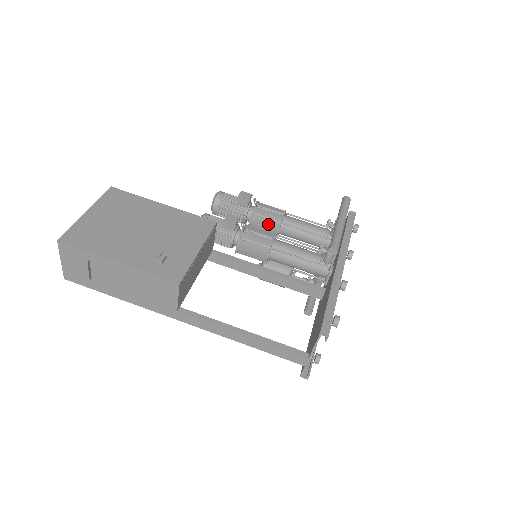
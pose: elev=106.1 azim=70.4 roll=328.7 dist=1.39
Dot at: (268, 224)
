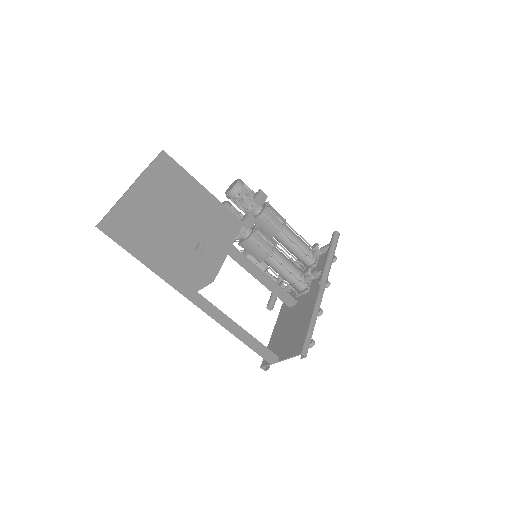
Dot at: (270, 227)
